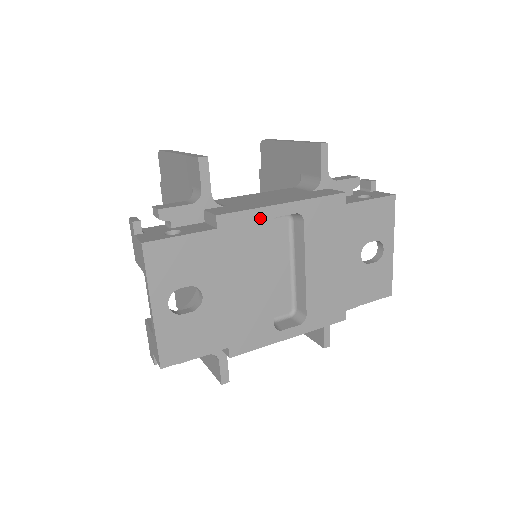
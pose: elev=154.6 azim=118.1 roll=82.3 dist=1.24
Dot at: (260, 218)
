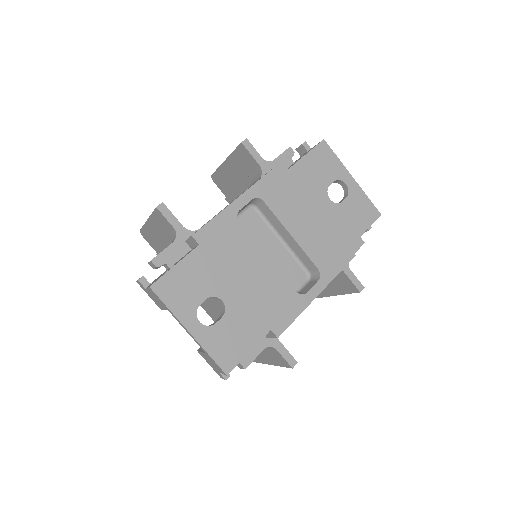
Dot at: (227, 218)
